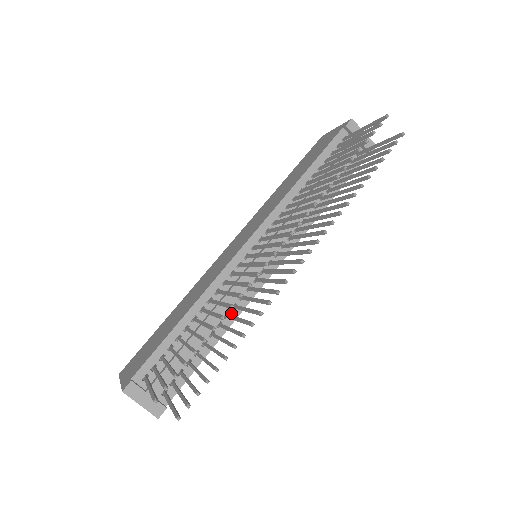
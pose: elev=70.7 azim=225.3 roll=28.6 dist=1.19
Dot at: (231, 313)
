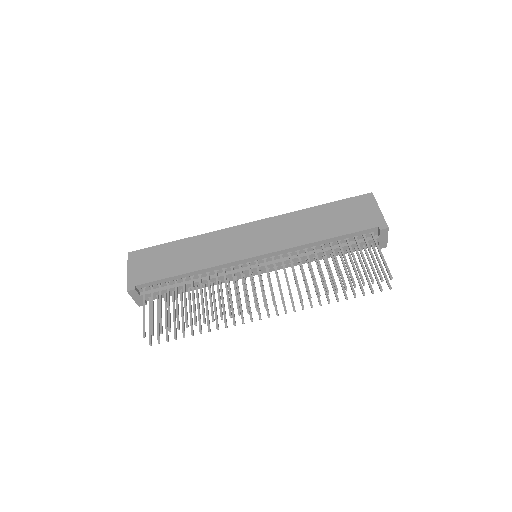
Dot at: occluded
